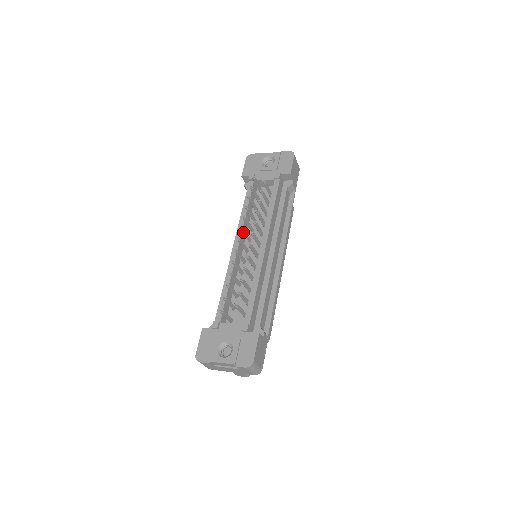
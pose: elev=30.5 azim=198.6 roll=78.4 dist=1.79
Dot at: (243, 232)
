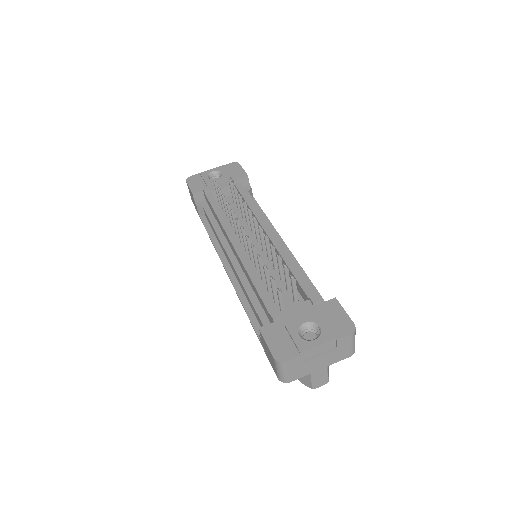
Dot at: (239, 225)
